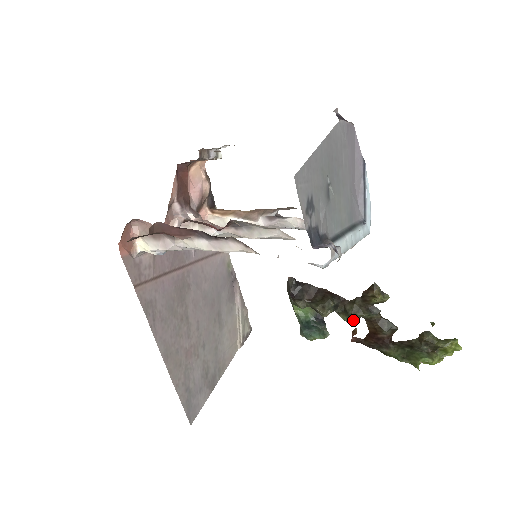
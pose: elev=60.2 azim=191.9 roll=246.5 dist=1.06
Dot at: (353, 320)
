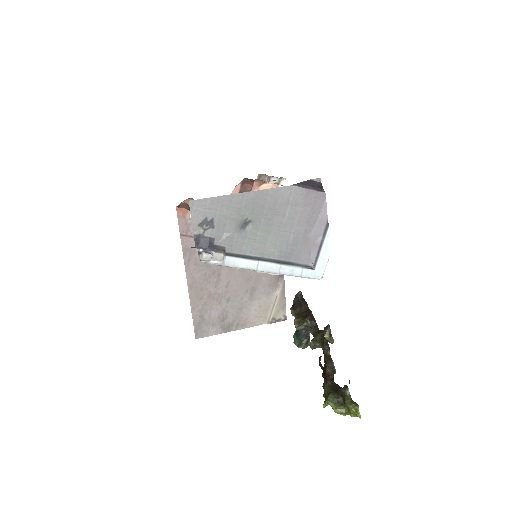
Dot at: (311, 343)
